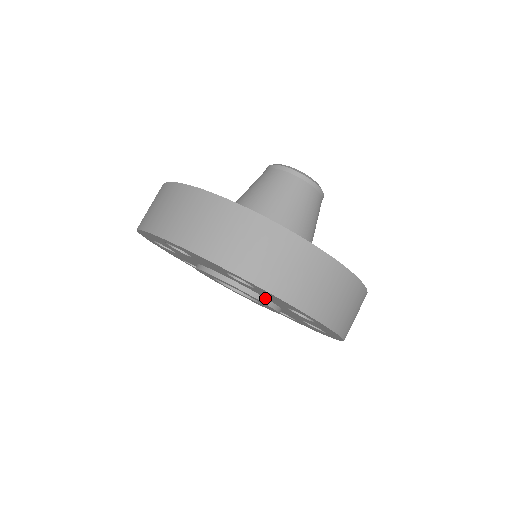
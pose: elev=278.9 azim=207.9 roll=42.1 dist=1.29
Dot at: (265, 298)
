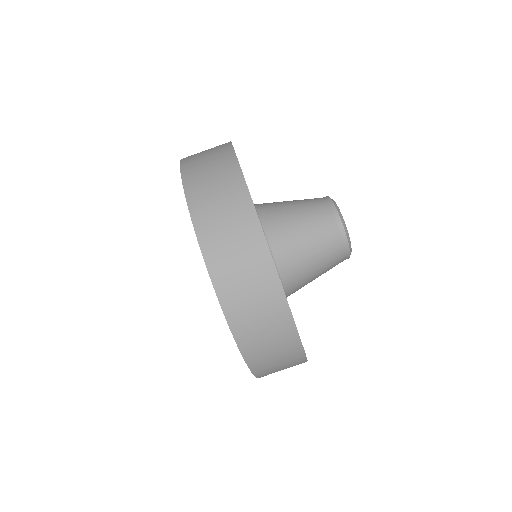
Dot at: occluded
